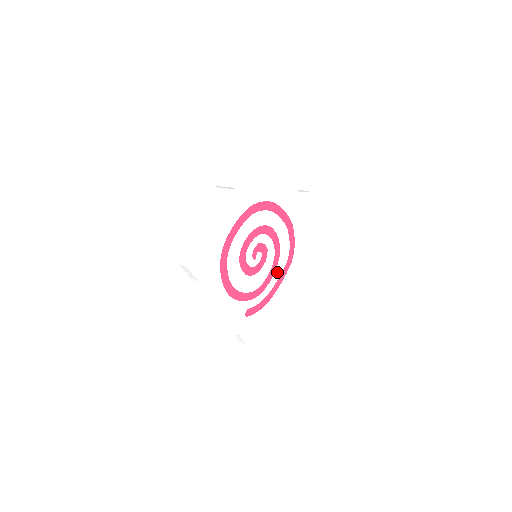
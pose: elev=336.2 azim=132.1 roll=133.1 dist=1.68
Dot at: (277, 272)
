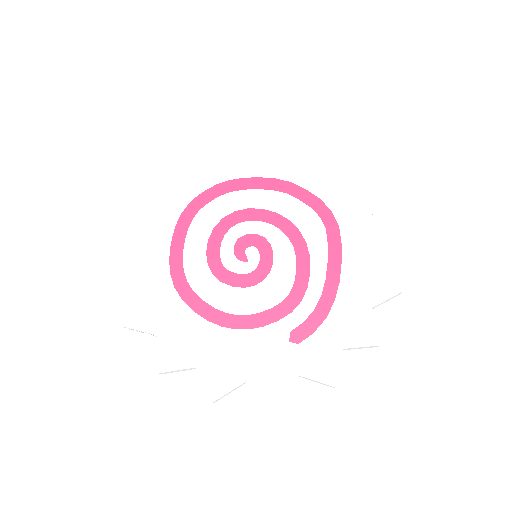
Dot at: (316, 254)
